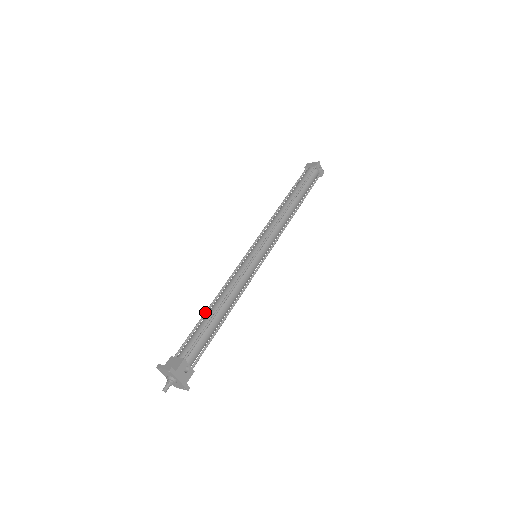
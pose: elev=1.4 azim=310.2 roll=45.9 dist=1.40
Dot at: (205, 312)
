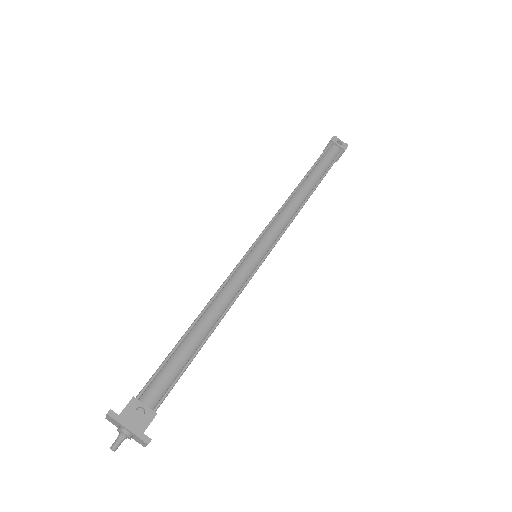
Dot at: occluded
